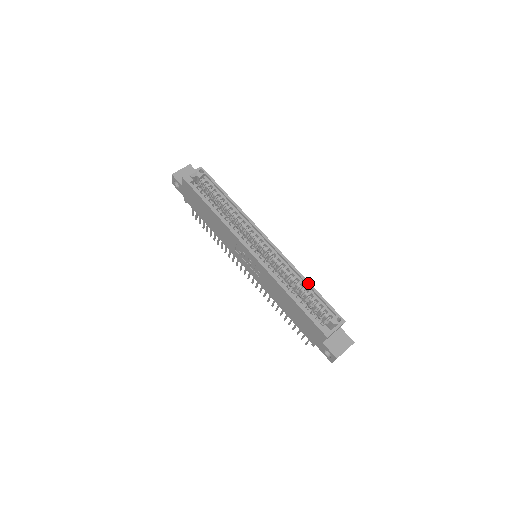
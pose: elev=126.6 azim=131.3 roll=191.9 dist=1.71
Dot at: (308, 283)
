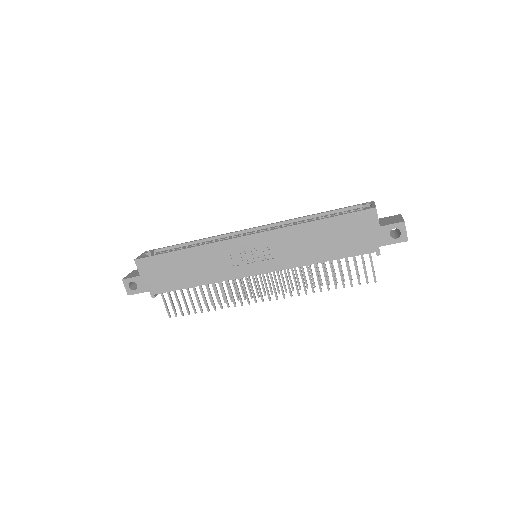
Dot at: (316, 214)
